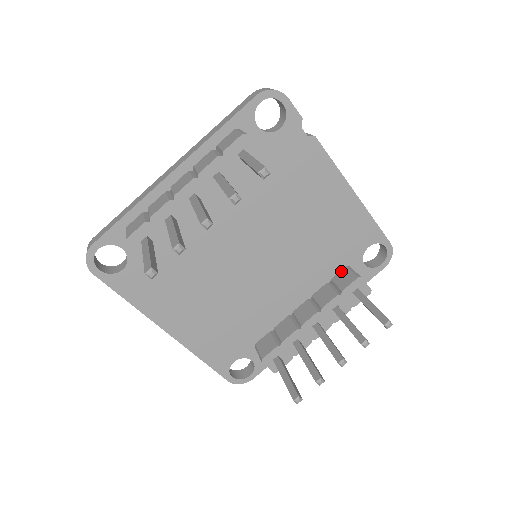
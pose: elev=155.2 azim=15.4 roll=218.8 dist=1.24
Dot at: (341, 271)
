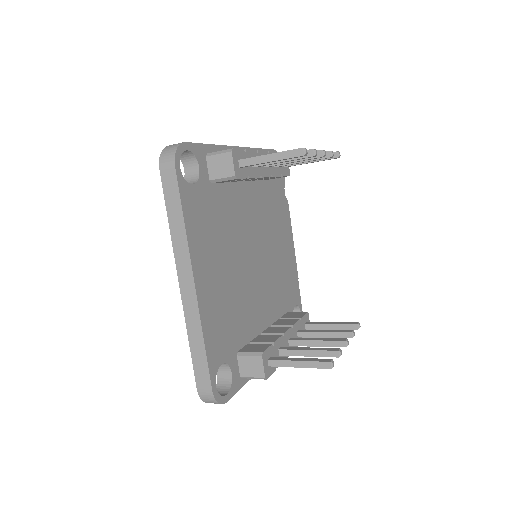
Dot at: (285, 314)
